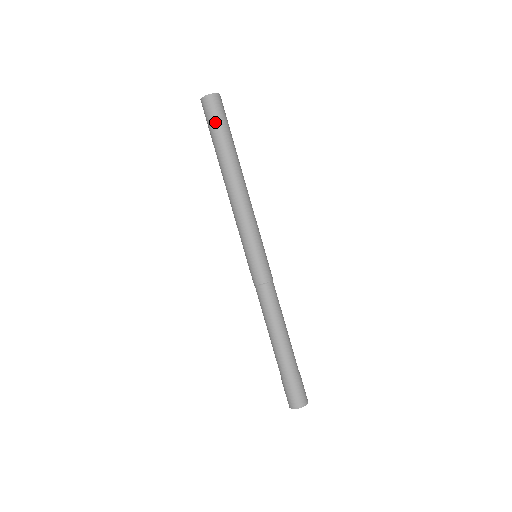
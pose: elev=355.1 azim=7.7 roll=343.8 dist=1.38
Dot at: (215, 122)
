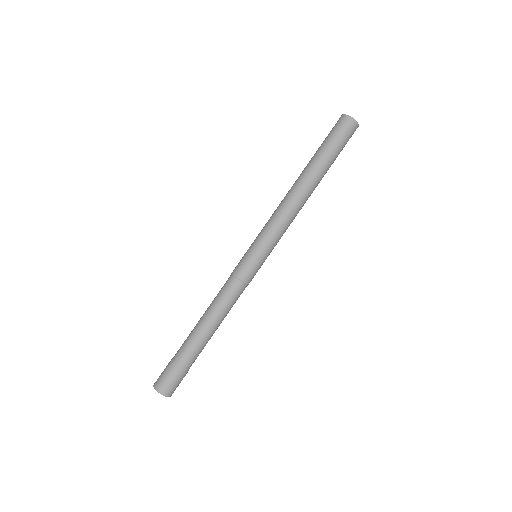
Dot at: (332, 137)
